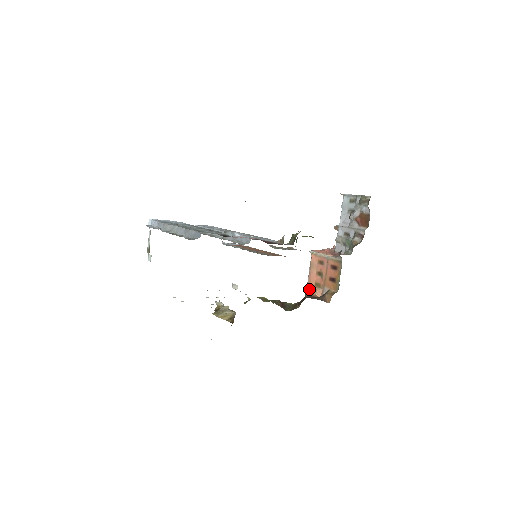
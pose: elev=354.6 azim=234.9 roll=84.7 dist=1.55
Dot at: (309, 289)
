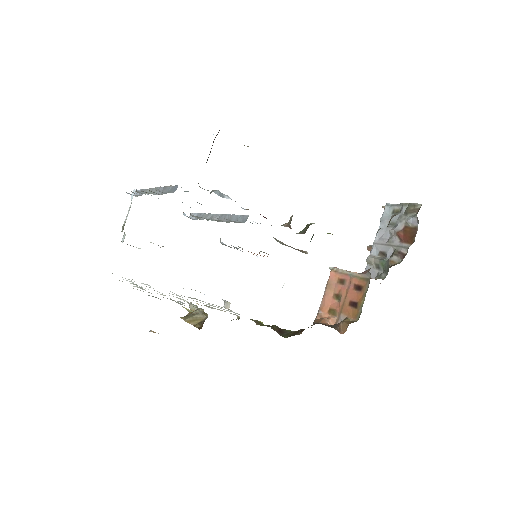
Dot at: (320, 316)
